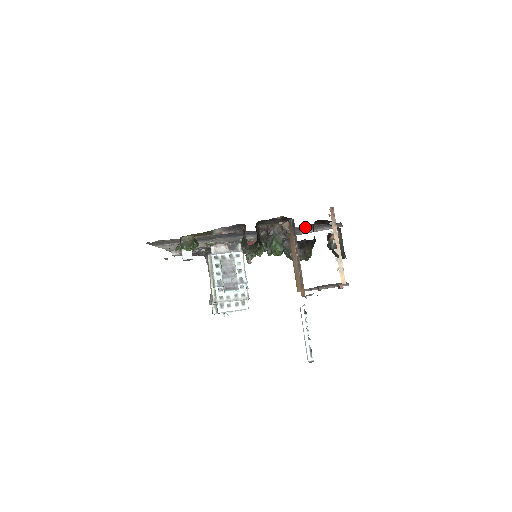
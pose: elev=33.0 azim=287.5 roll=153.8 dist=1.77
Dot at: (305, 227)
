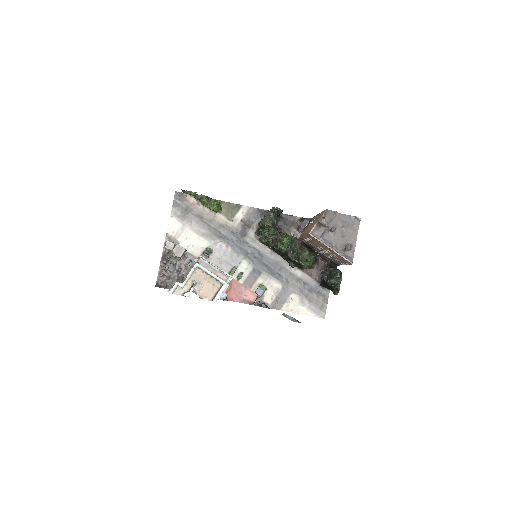
Dot at: (298, 281)
